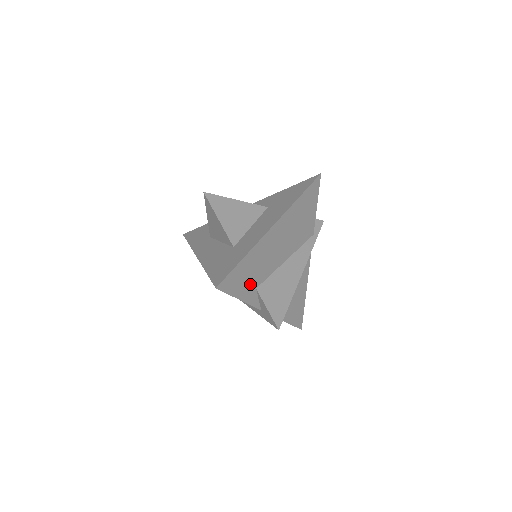
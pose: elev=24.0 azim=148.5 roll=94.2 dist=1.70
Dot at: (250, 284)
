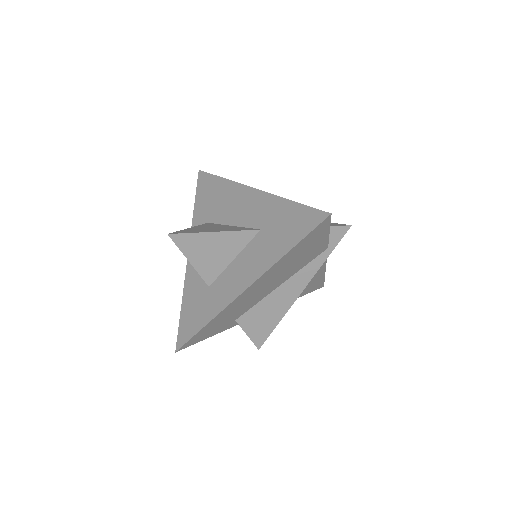
Dot at: (224, 324)
